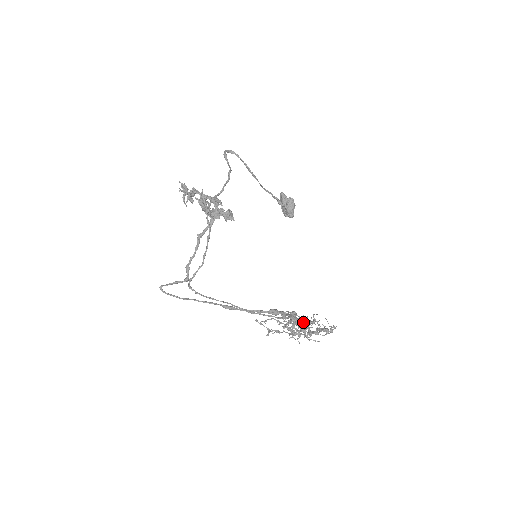
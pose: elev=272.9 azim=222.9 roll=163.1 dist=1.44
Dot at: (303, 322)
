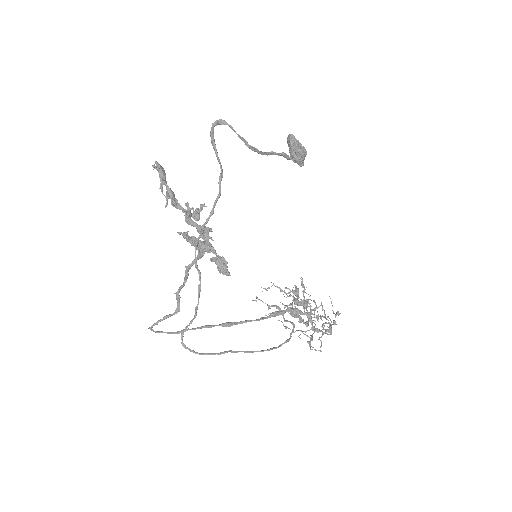
Dot at: (306, 313)
